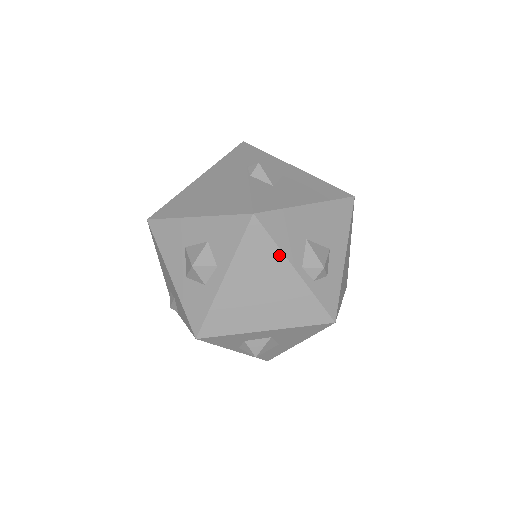
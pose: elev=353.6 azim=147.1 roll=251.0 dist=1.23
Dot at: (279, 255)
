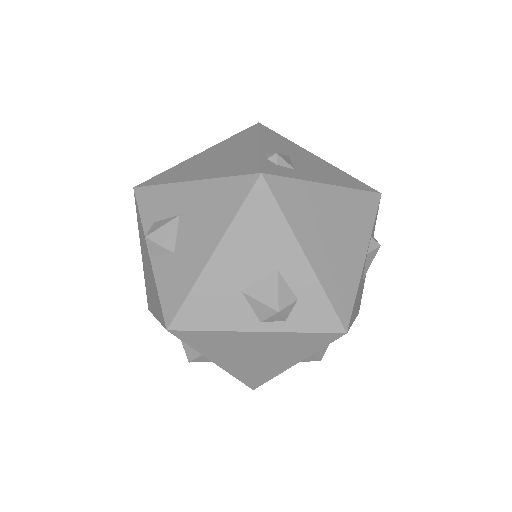
Dot at: (227, 334)
